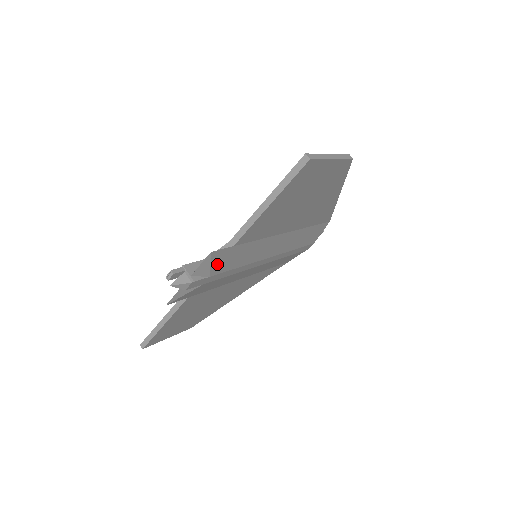
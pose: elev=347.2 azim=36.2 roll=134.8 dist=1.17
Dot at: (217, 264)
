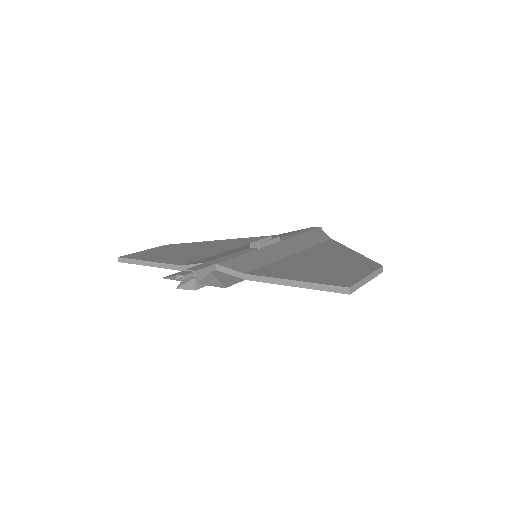
Dot at: occluded
